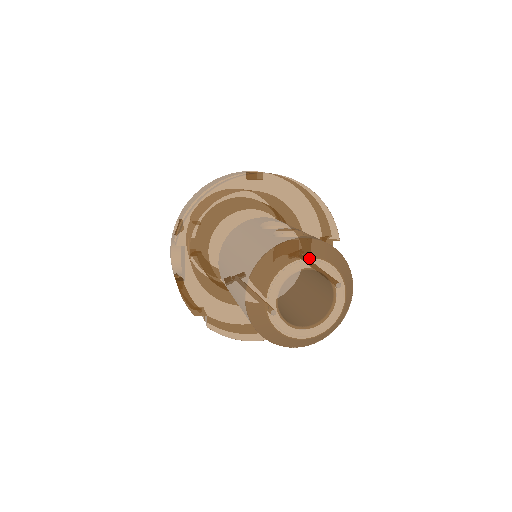
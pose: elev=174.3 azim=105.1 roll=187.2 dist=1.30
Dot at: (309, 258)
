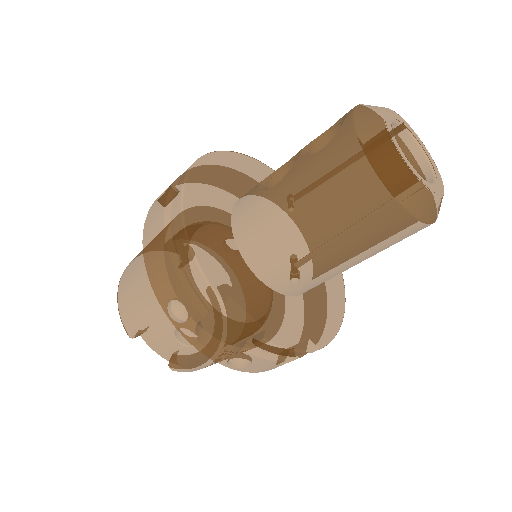
Dot at: (383, 113)
